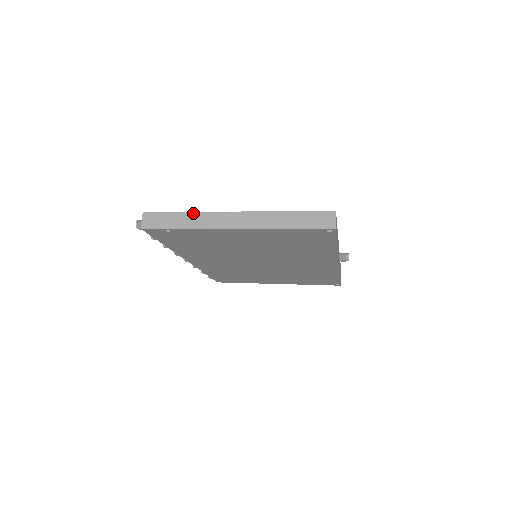
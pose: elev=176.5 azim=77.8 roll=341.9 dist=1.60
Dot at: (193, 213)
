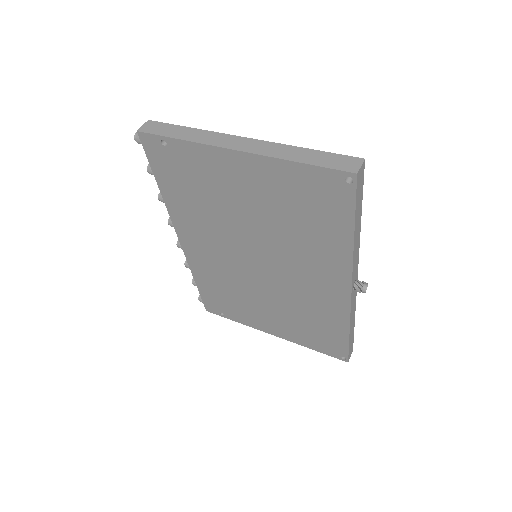
Dot at: (199, 130)
